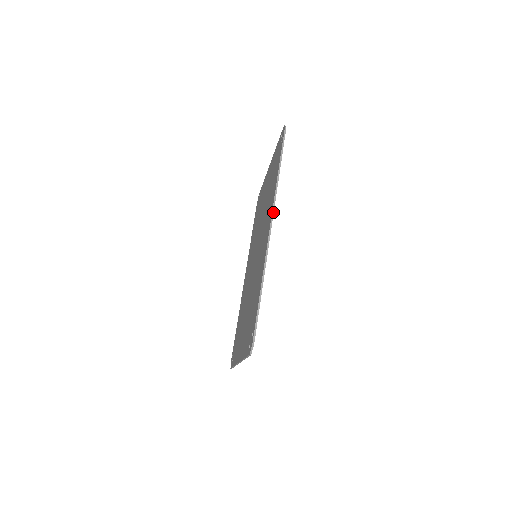
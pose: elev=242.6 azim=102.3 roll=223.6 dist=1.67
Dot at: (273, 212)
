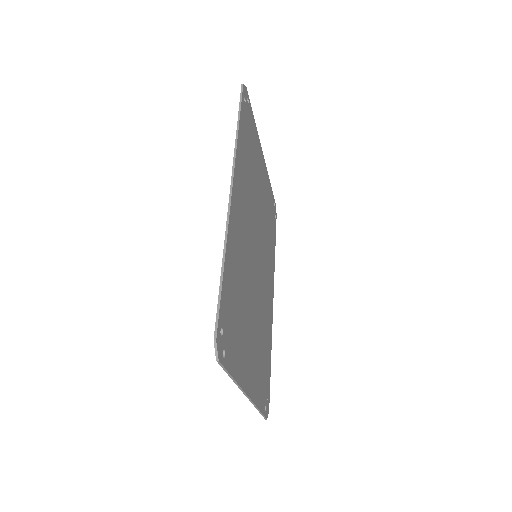
Dot at: (233, 173)
